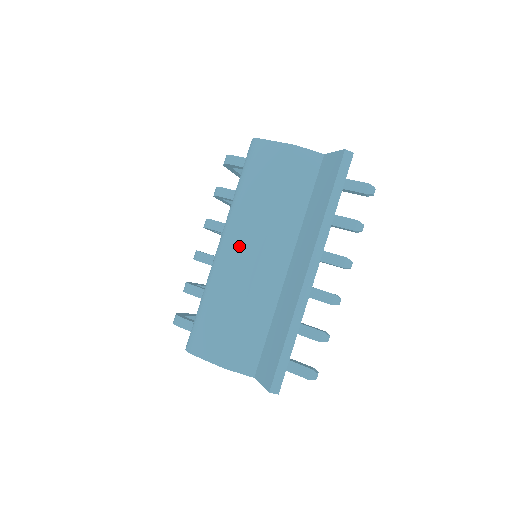
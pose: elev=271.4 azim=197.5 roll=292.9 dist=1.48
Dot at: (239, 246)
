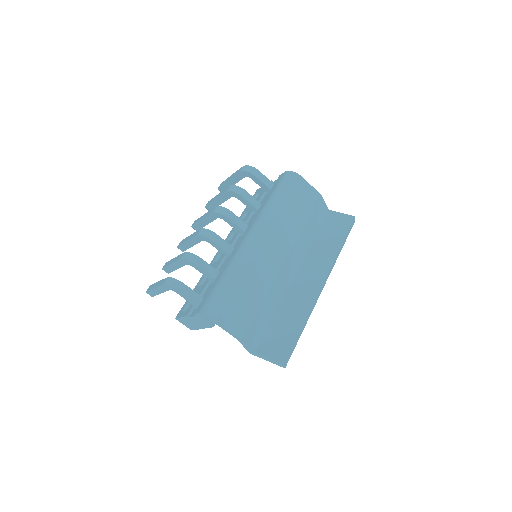
Dot at: (272, 245)
